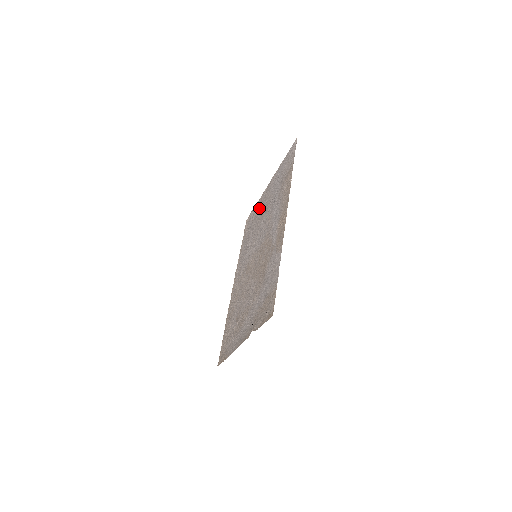
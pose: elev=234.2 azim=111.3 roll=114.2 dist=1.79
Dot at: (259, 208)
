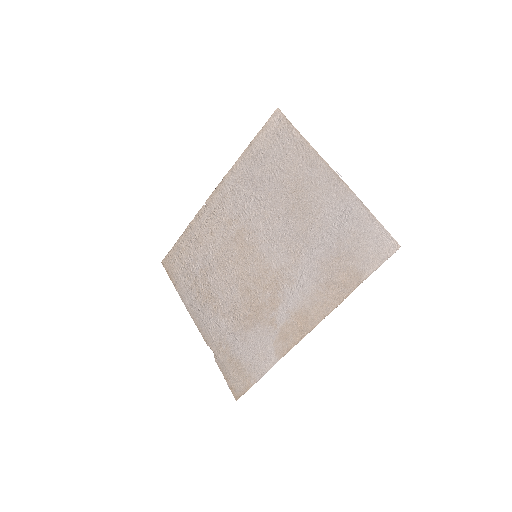
Dot at: (300, 170)
